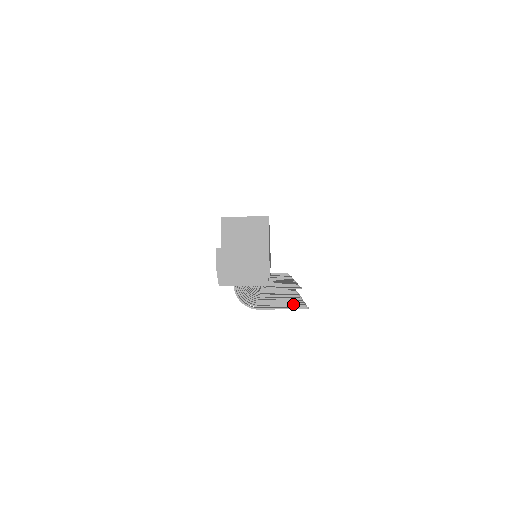
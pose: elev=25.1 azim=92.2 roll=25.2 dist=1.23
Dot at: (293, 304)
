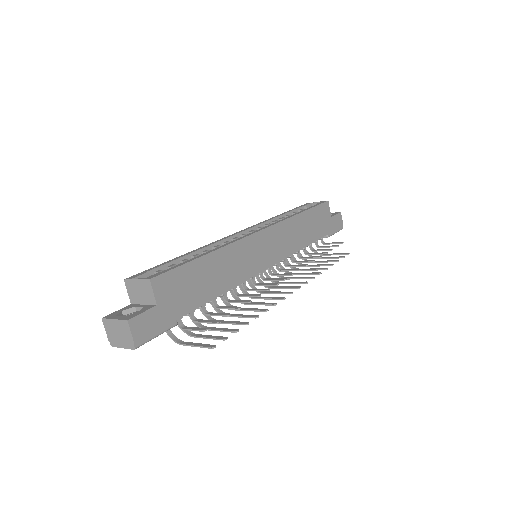
Dot at: occluded
